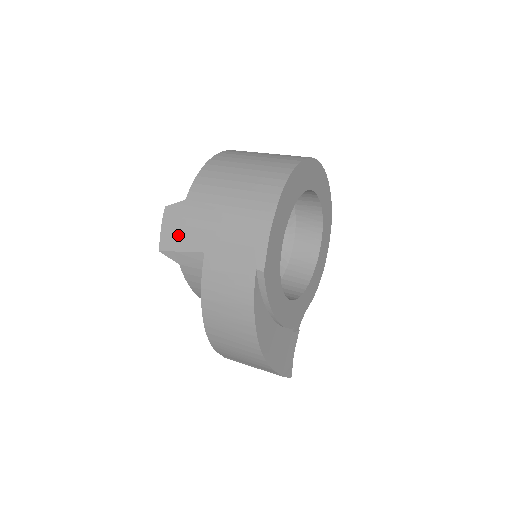
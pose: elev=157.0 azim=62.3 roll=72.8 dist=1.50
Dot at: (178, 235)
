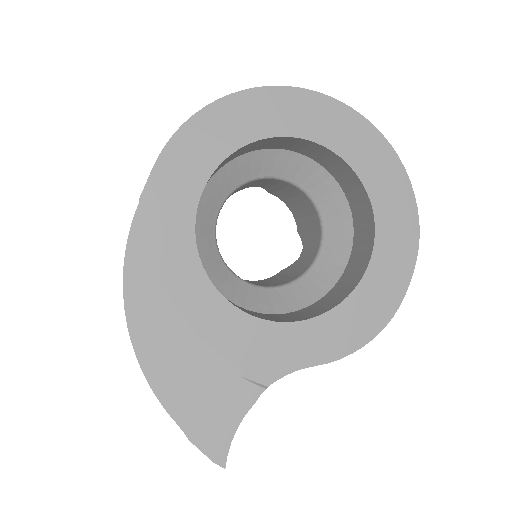
Dot at: occluded
